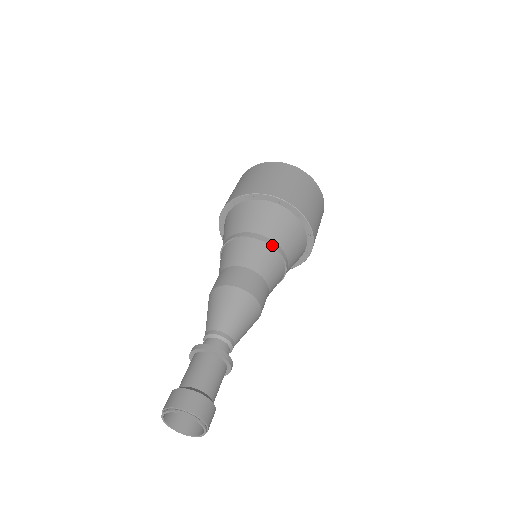
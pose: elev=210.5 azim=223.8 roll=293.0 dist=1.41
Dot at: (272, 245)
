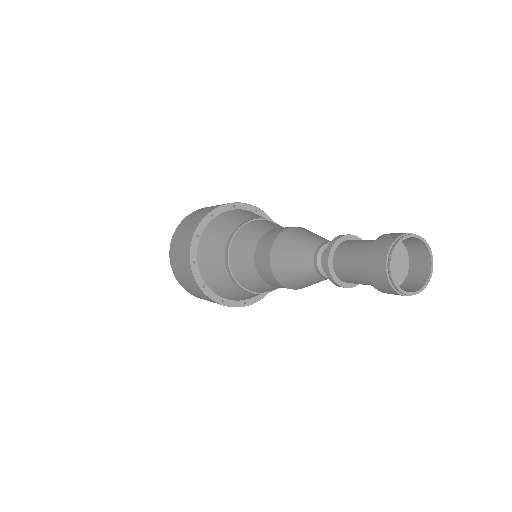
Dot at: (250, 221)
